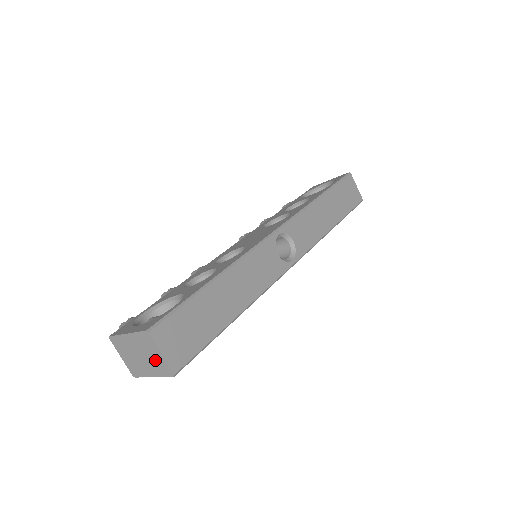
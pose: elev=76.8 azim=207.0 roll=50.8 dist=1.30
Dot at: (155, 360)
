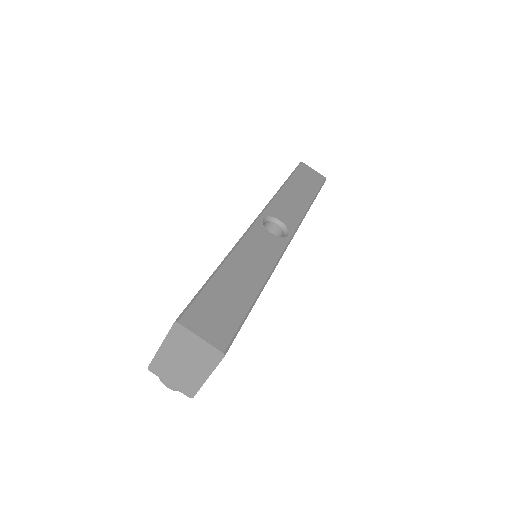
Dot at: (199, 353)
